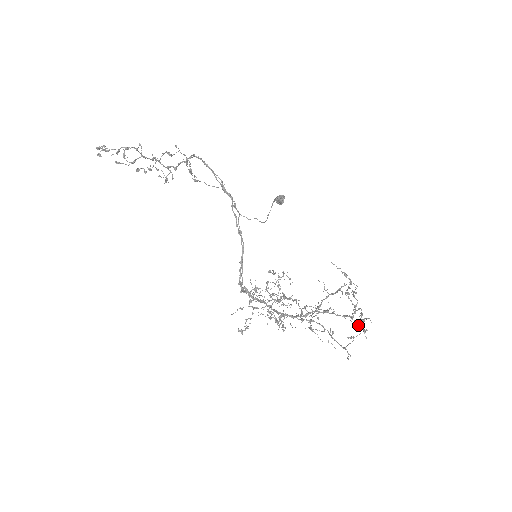
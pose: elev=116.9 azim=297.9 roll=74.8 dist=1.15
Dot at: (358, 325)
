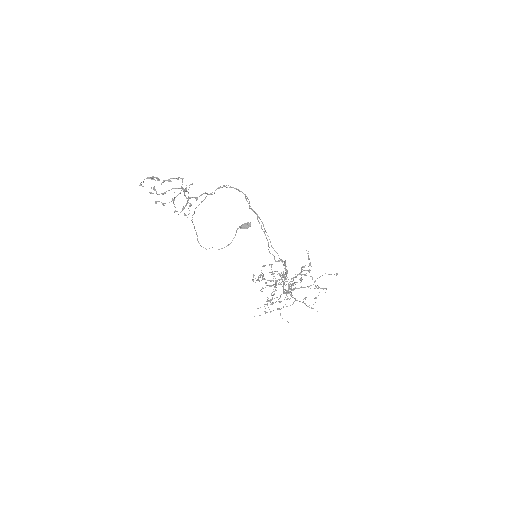
Dot at: (320, 288)
